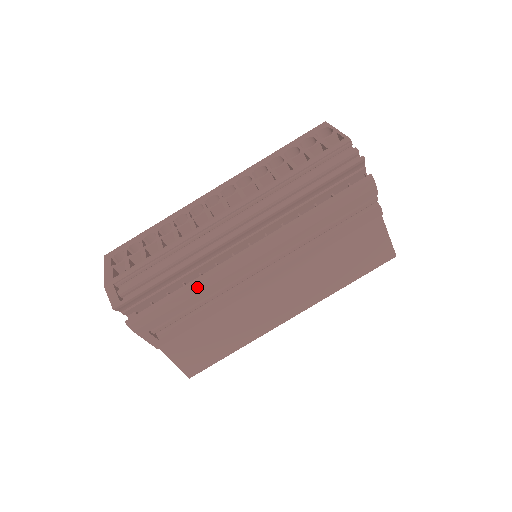
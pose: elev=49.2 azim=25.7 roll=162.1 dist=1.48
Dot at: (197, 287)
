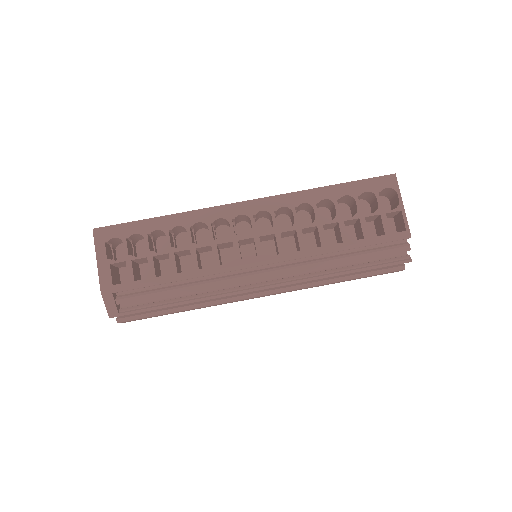
Dot at: (200, 308)
